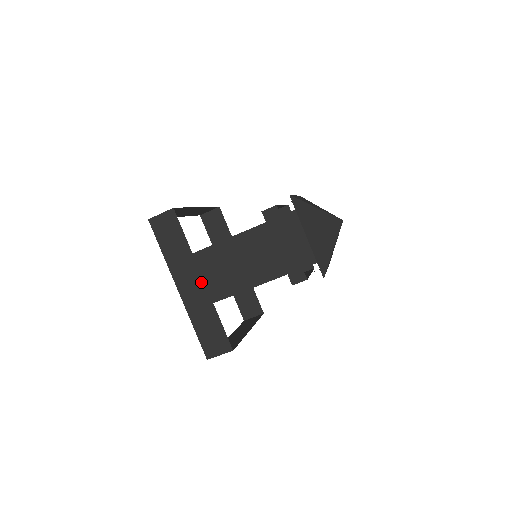
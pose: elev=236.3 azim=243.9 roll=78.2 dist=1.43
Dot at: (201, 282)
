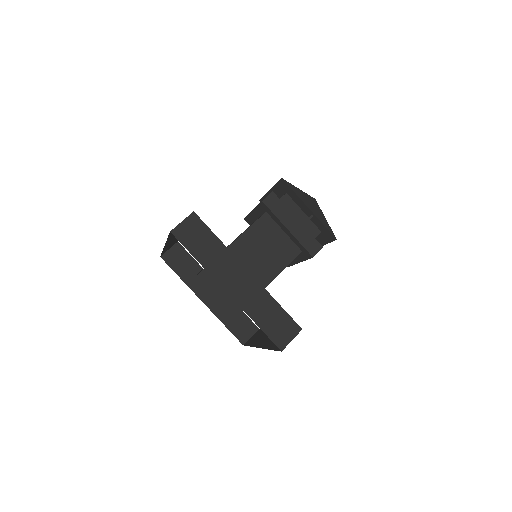
Dot at: (247, 274)
